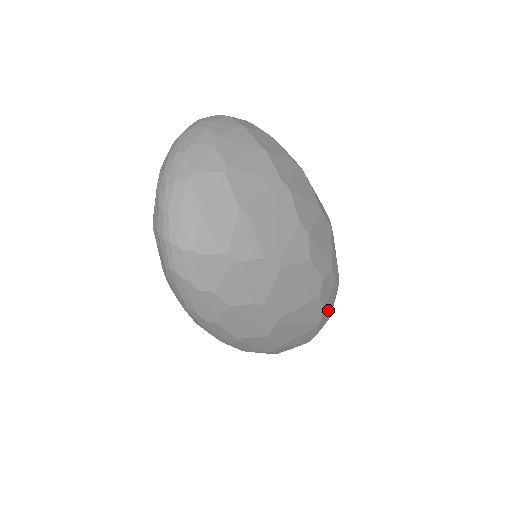
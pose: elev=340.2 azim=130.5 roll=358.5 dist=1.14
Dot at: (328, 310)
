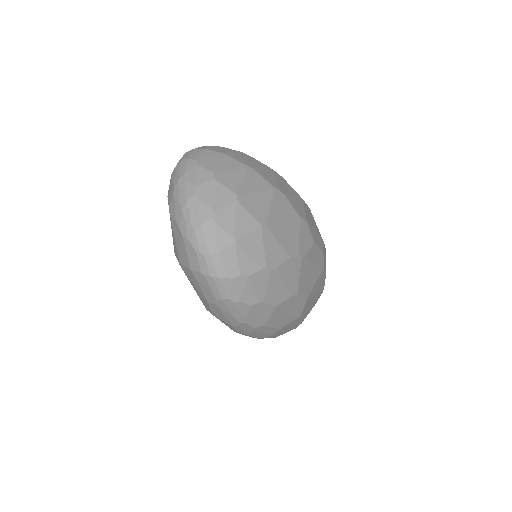
Dot at: occluded
